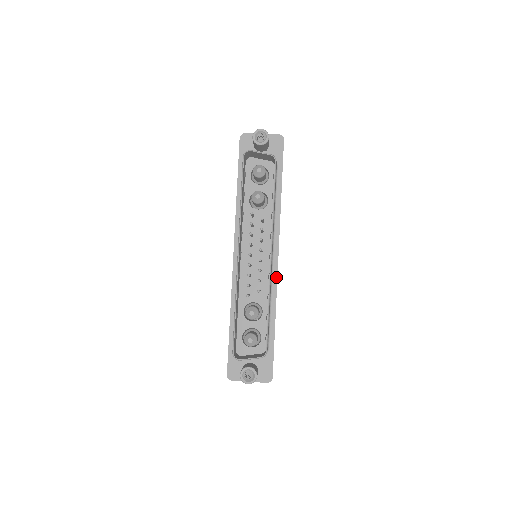
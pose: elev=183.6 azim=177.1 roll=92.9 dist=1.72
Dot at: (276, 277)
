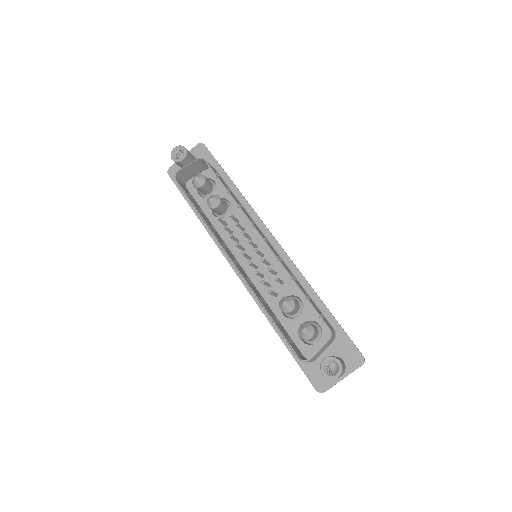
Dot at: (287, 258)
